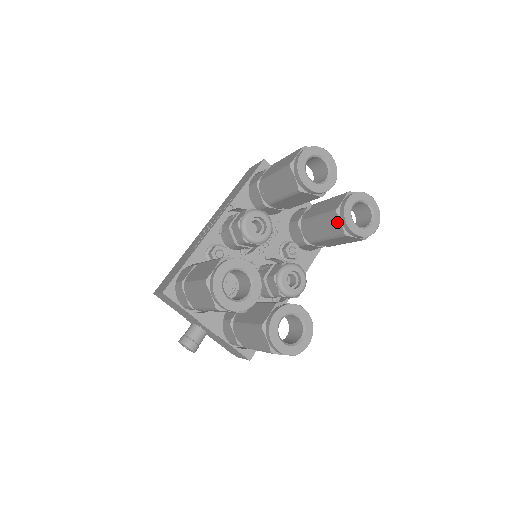
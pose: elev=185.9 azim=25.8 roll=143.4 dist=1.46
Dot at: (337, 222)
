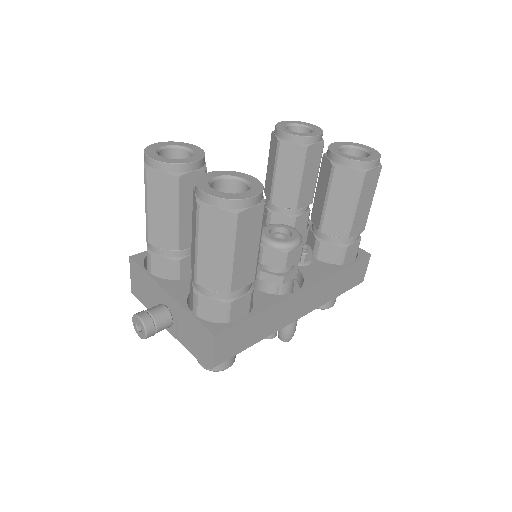
Dot at: (325, 163)
